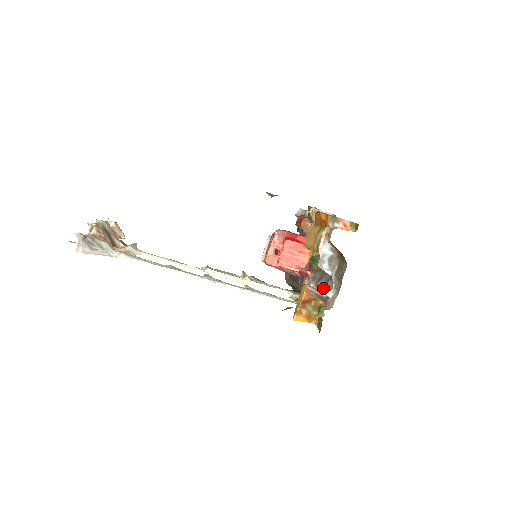
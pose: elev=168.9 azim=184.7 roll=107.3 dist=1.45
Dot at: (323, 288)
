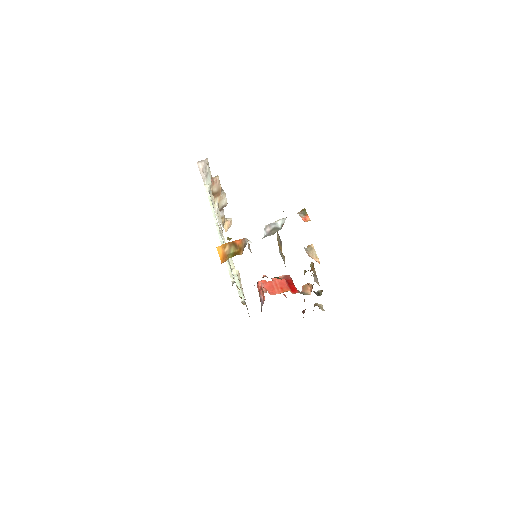
Dot at: occluded
